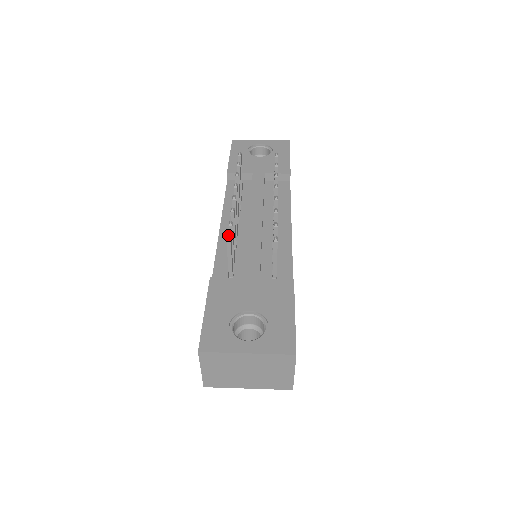
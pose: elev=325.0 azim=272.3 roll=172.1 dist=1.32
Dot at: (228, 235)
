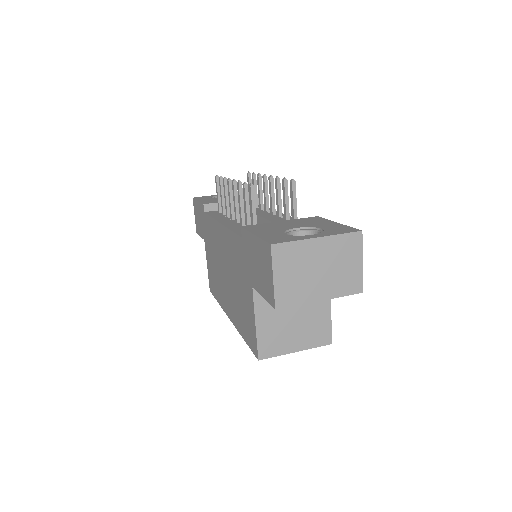
Dot at: (250, 183)
